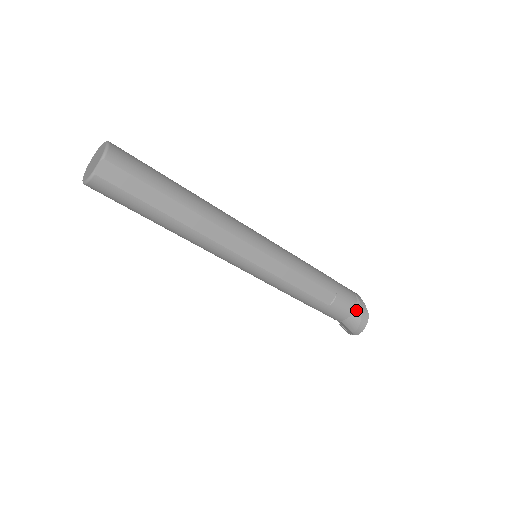
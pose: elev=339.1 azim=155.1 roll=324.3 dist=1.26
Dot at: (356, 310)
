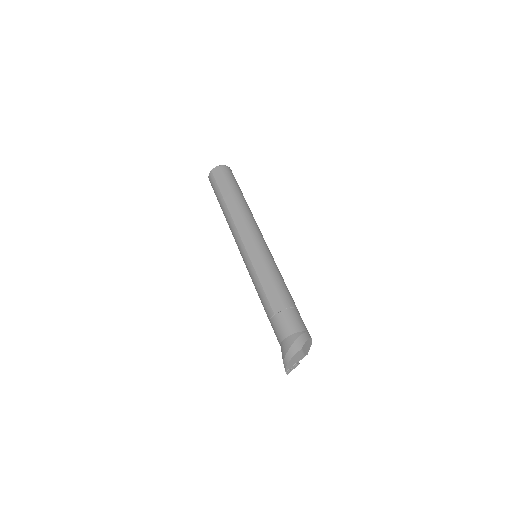
Dot at: (293, 336)
